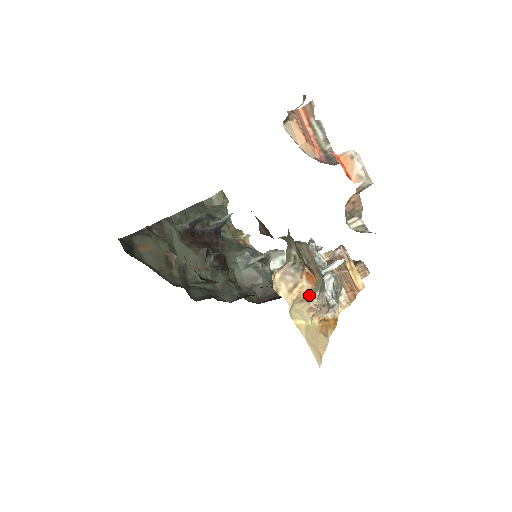
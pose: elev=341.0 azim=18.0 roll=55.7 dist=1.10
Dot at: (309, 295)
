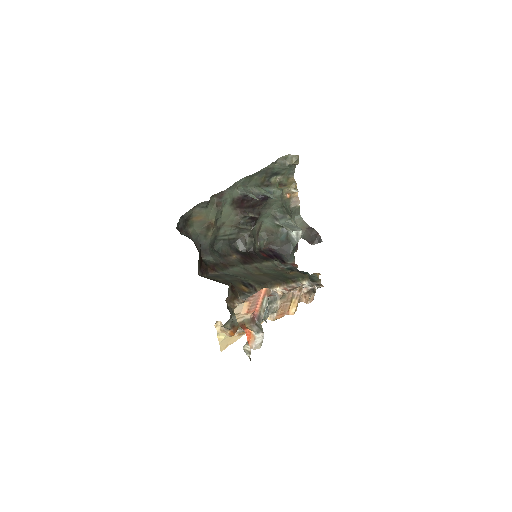
Dot at: occluded
